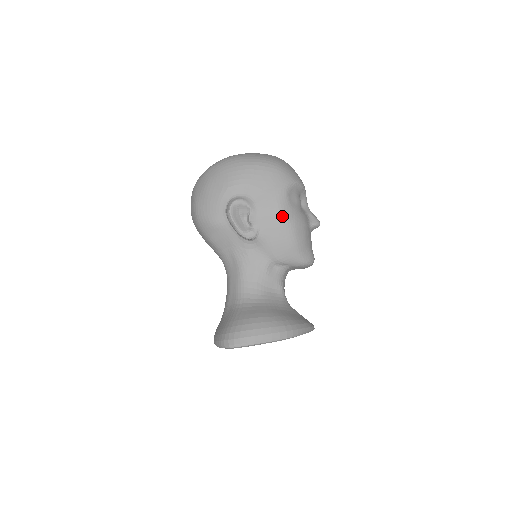
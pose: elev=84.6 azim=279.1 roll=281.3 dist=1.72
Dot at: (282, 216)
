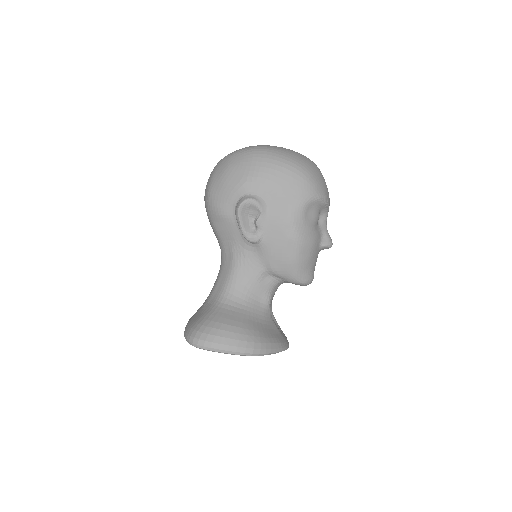
Dot at: (291, 230)
